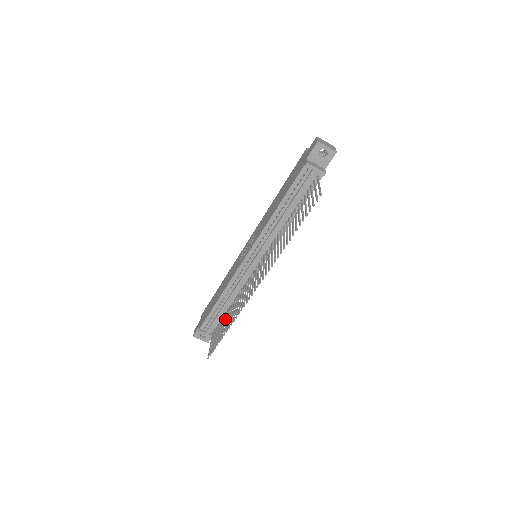
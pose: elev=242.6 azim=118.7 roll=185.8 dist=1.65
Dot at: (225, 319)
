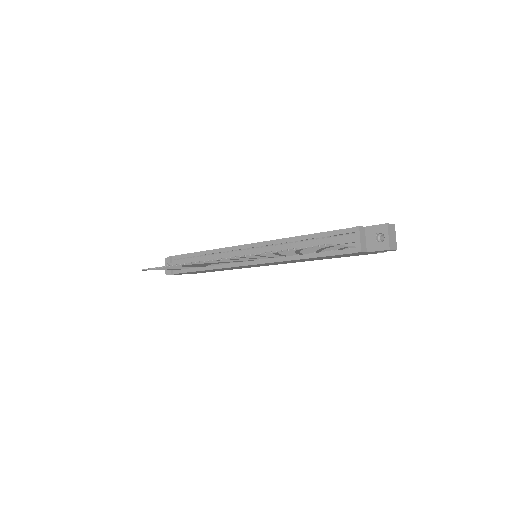
Dot at: (187, 267)
